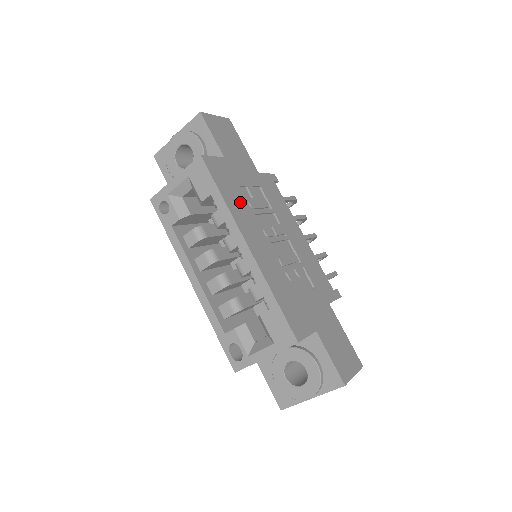
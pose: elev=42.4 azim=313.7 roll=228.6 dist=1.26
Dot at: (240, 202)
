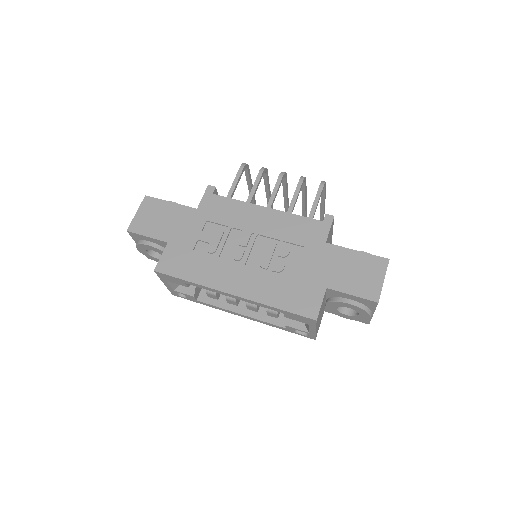
Dot at: (203, 264)
